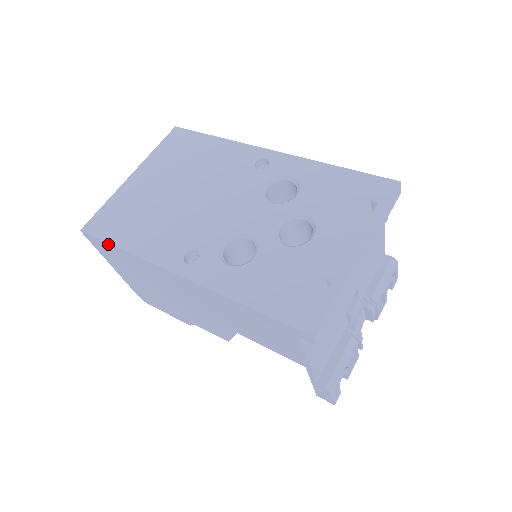
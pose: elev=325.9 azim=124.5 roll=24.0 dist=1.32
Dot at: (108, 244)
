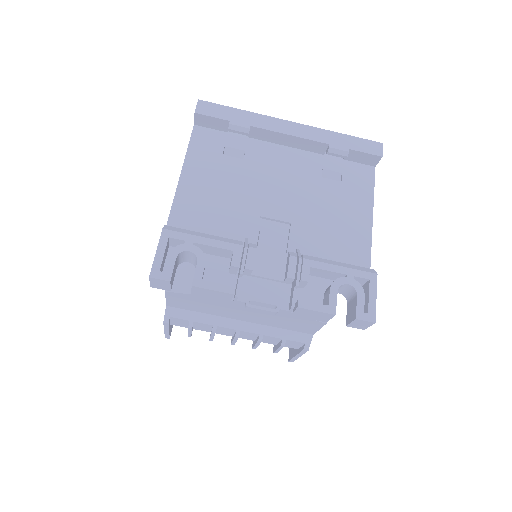
Dot at: occluded
